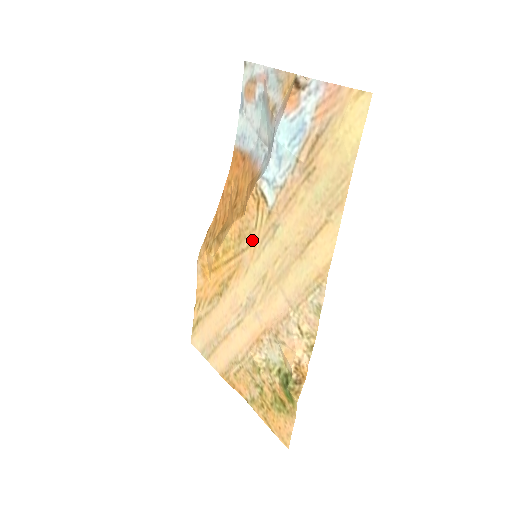
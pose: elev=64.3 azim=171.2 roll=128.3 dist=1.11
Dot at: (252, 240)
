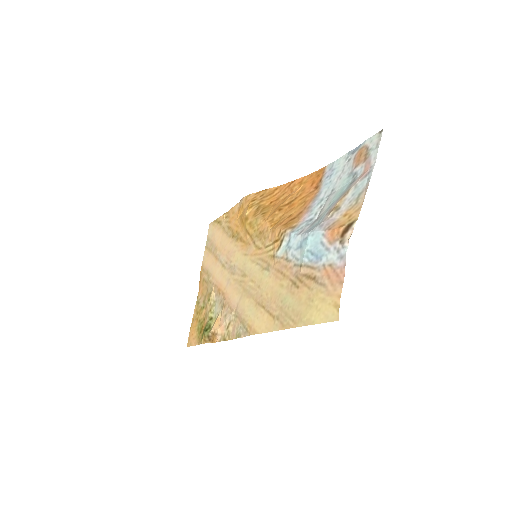
Dot at: (260, 248)
